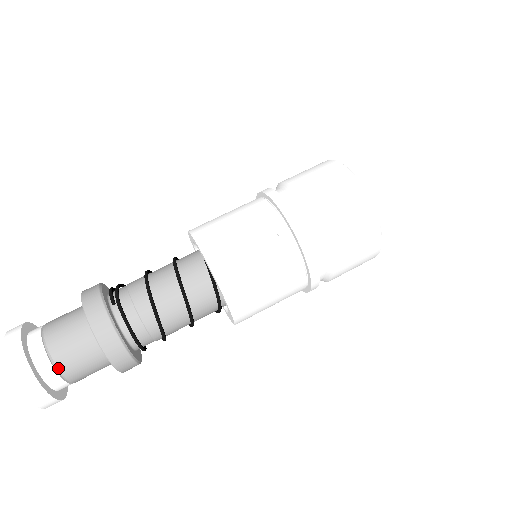
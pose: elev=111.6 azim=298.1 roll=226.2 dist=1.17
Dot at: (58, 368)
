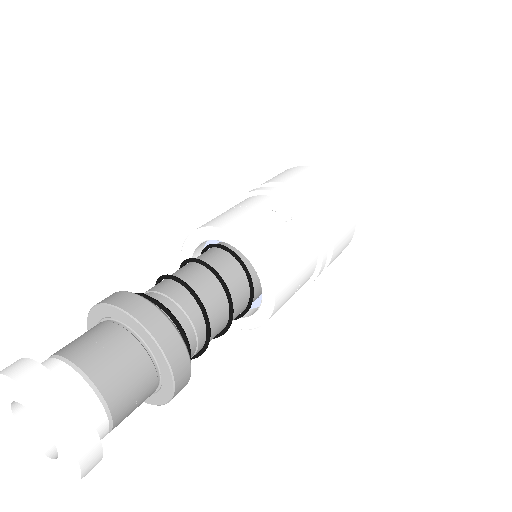
Dot at: (99, 391)
